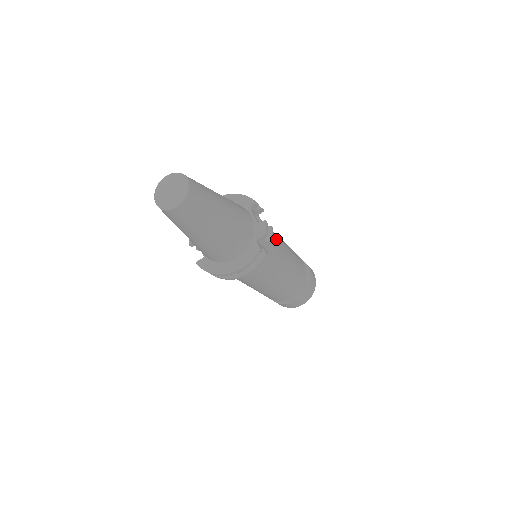
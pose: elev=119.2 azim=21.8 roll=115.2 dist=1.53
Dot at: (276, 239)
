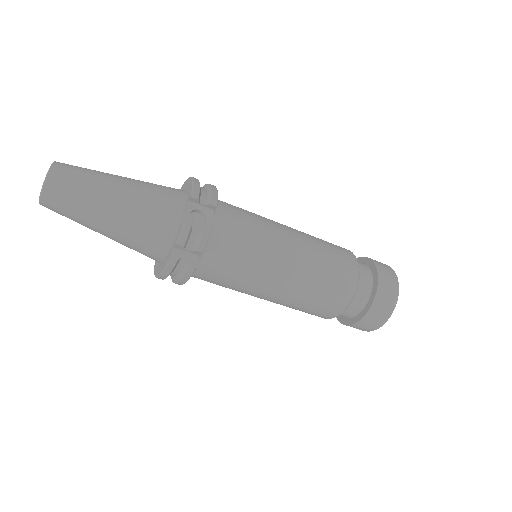
Dot at: (249, 244)
